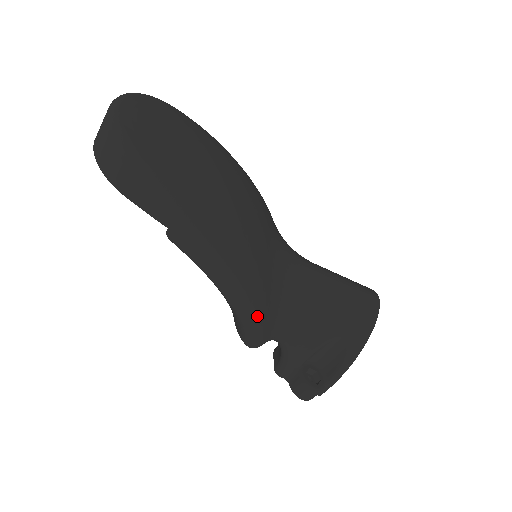
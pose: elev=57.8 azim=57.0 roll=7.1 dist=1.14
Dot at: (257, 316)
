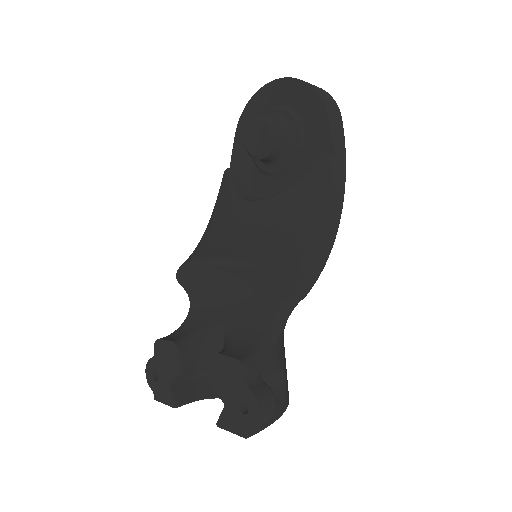
Dot at: (324, 266)
